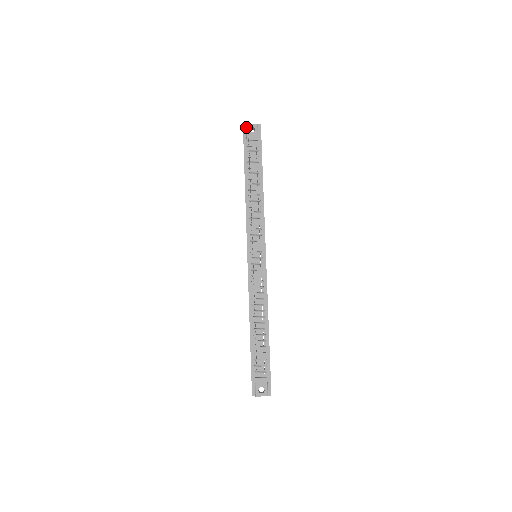
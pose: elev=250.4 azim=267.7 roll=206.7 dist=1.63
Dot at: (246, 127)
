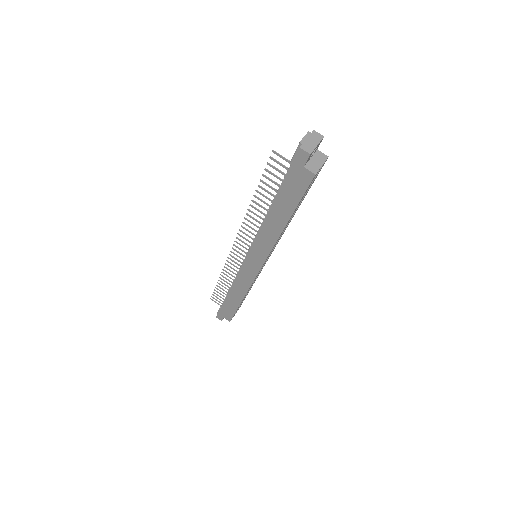
Dot at: (217, 313)
